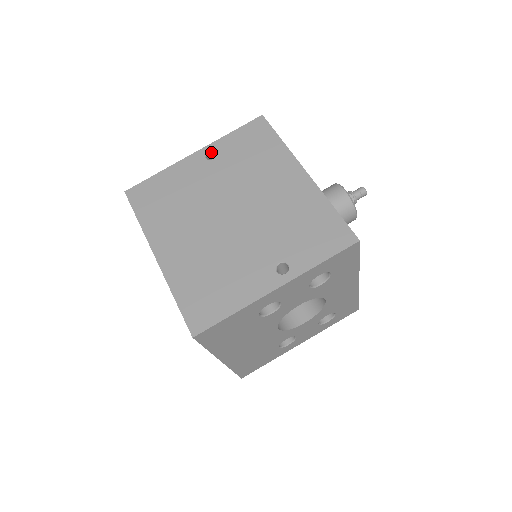
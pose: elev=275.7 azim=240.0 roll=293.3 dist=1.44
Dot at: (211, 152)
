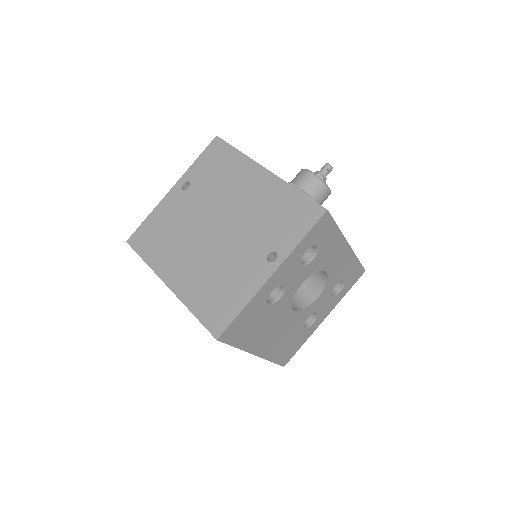
Dot at: (185, 183)
